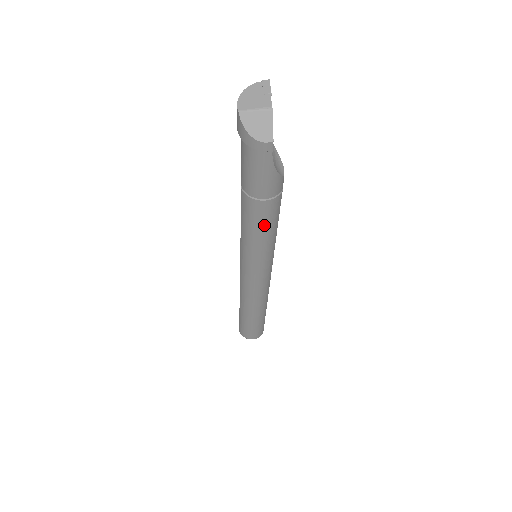
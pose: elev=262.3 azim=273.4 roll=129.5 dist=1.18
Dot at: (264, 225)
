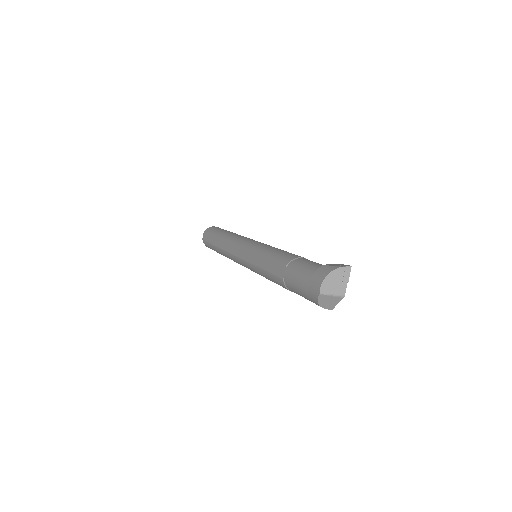
Dot at: occluded
